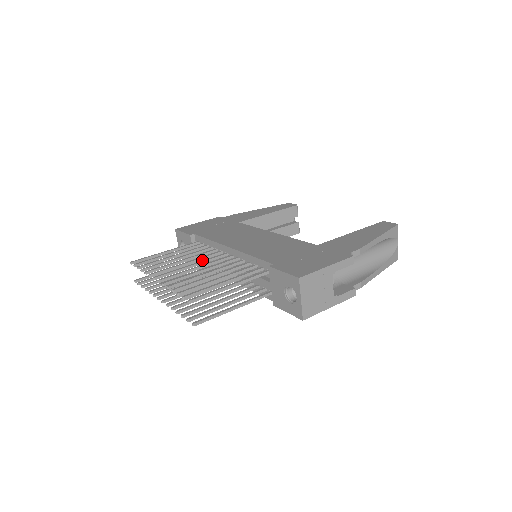
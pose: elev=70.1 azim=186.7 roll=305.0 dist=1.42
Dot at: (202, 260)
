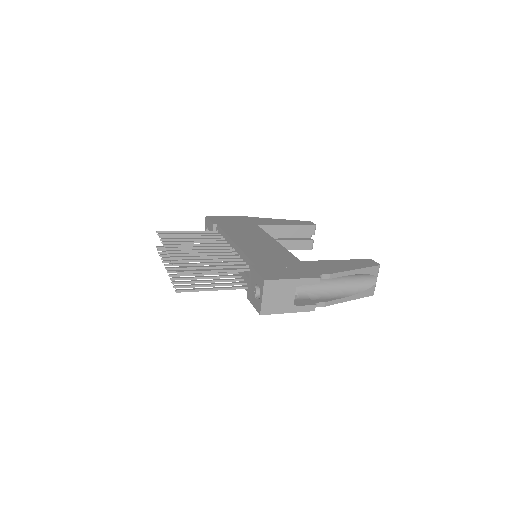
Dot at: occluded
